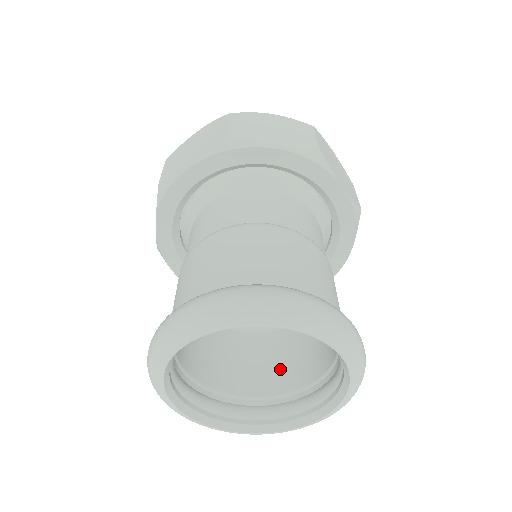
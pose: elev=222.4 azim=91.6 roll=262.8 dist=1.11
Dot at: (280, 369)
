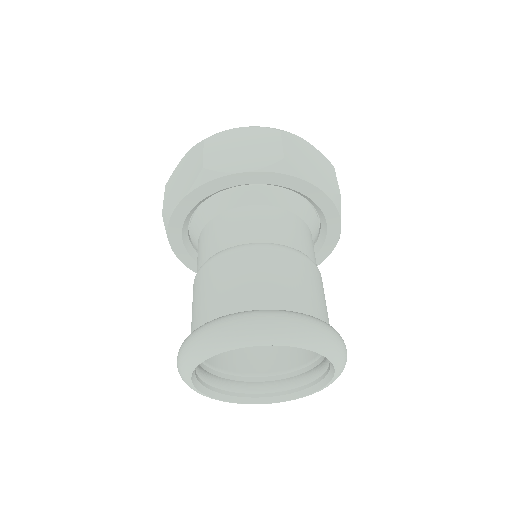
Dot at: (250, 353)
